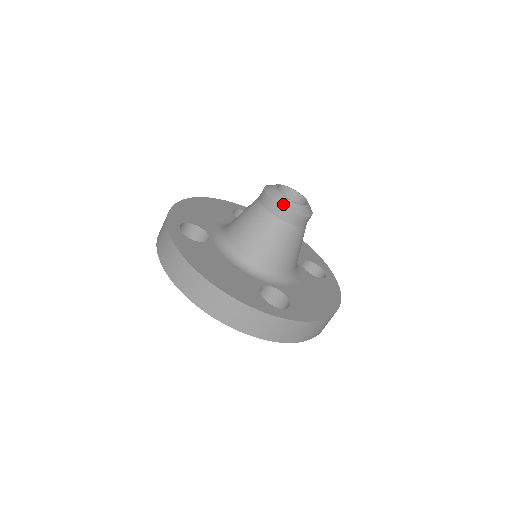
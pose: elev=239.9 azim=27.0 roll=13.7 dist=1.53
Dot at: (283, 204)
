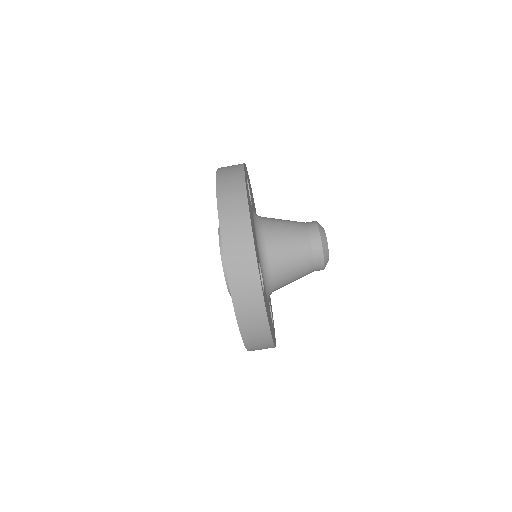
Dot at: (323, 237)
